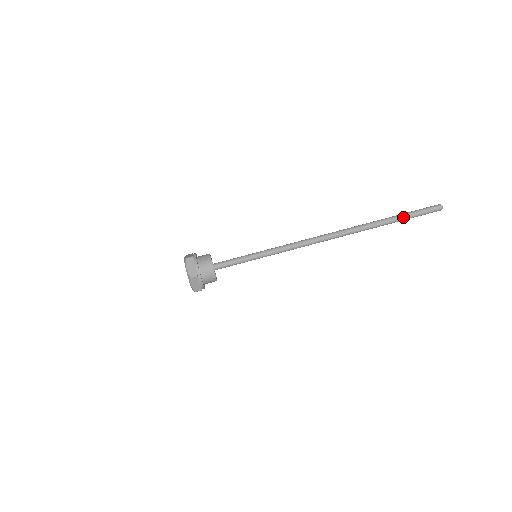
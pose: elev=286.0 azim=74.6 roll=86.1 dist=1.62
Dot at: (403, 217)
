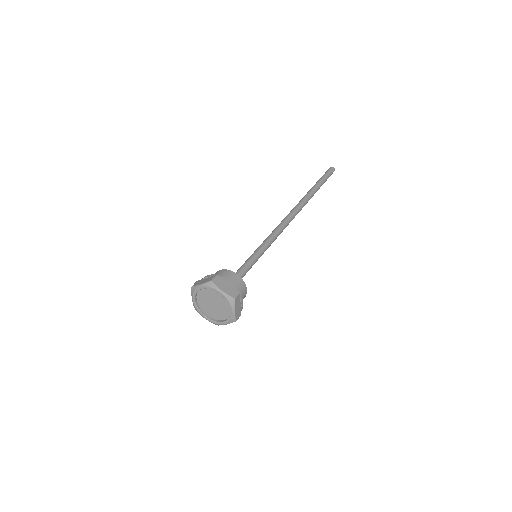
Dot at: (319, 181)
